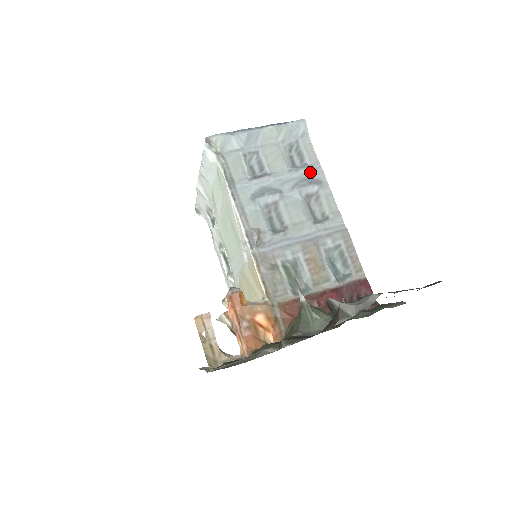
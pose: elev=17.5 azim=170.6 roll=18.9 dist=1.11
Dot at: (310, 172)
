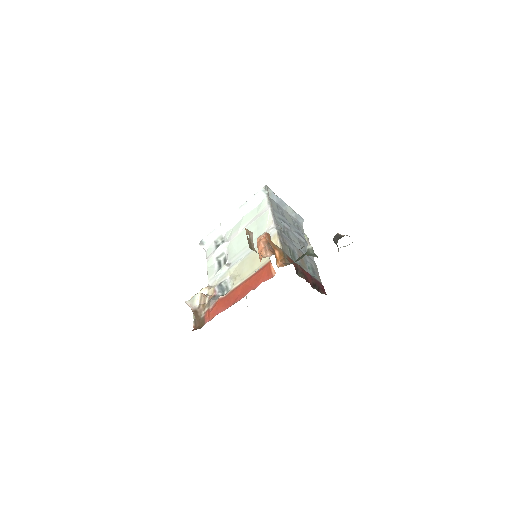
Dot at: (302, 235)
